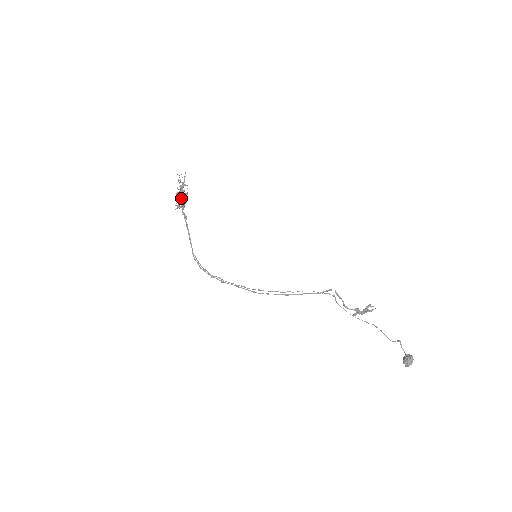
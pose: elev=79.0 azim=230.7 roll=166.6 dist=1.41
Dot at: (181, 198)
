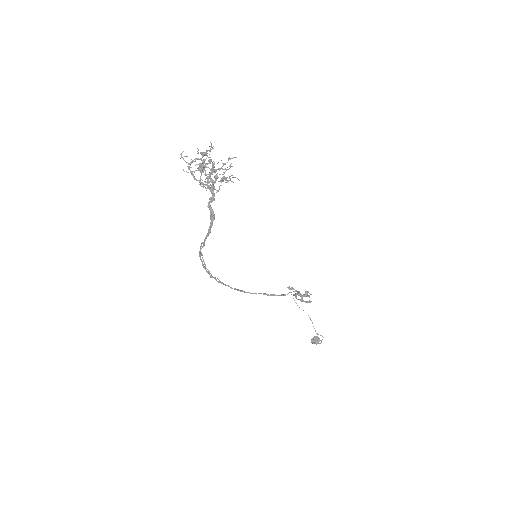
Dot at: occluded
